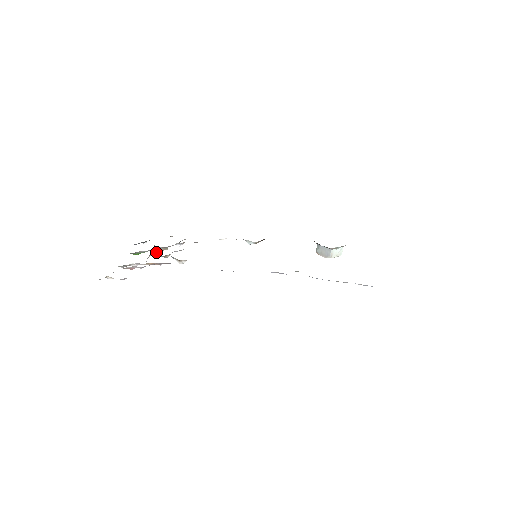
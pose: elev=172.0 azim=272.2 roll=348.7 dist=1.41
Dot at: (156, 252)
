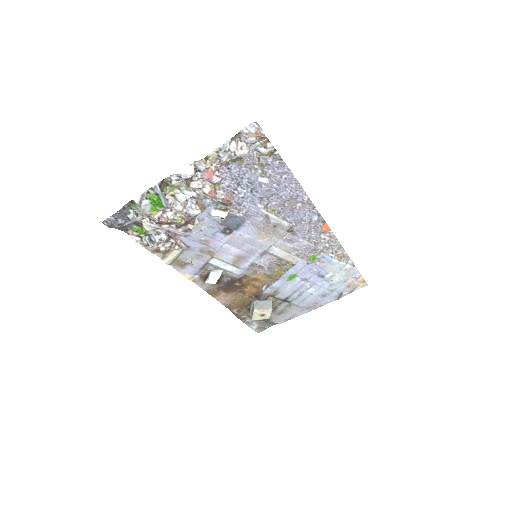
Dot at: (186, 204)
